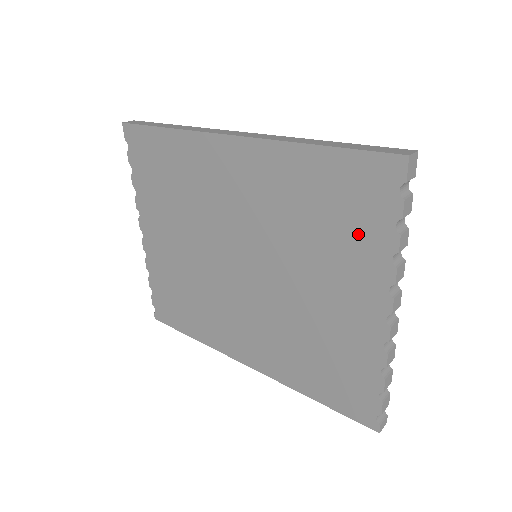
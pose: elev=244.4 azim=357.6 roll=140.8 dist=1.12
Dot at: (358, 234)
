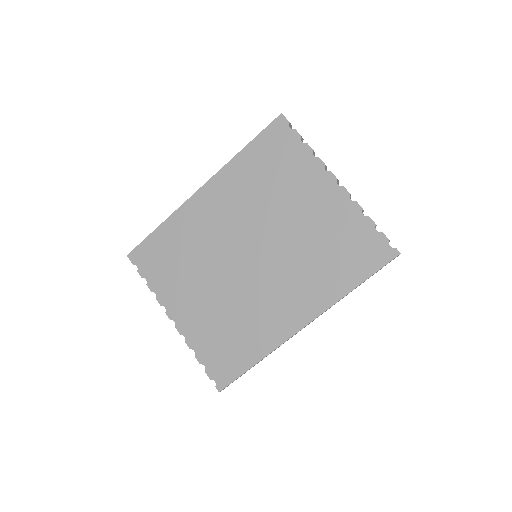
Dot at: (291, 163)
